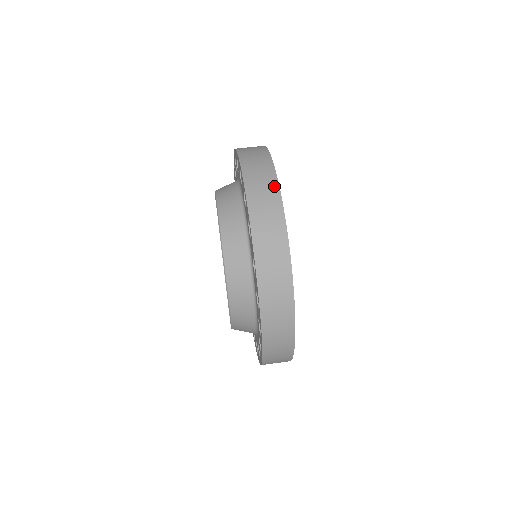
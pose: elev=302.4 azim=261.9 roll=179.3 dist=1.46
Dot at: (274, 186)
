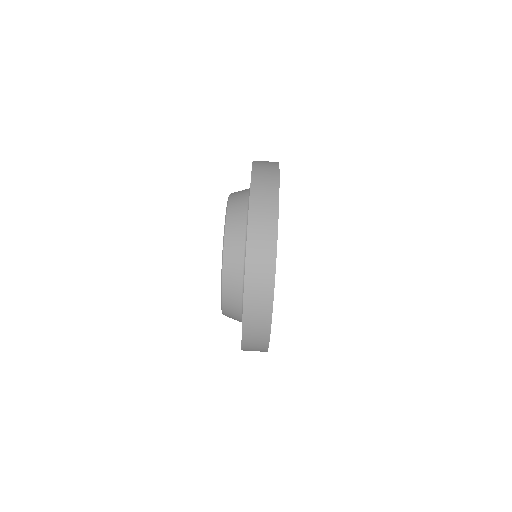
Dot at: (267, 326)
